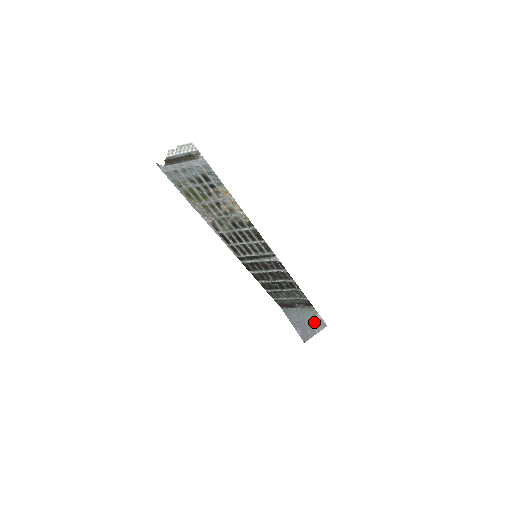
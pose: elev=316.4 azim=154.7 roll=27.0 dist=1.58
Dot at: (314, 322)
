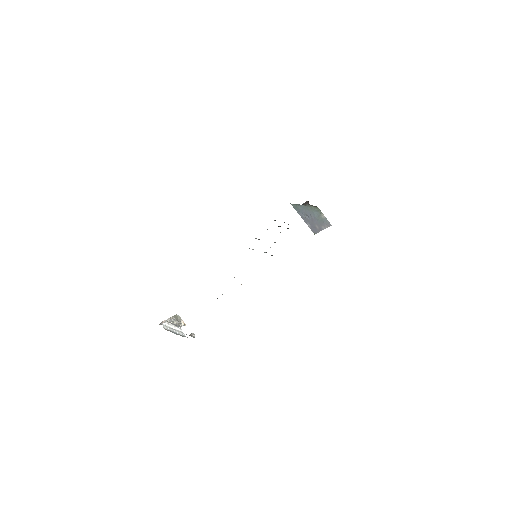
Dot at: (320, 220)
